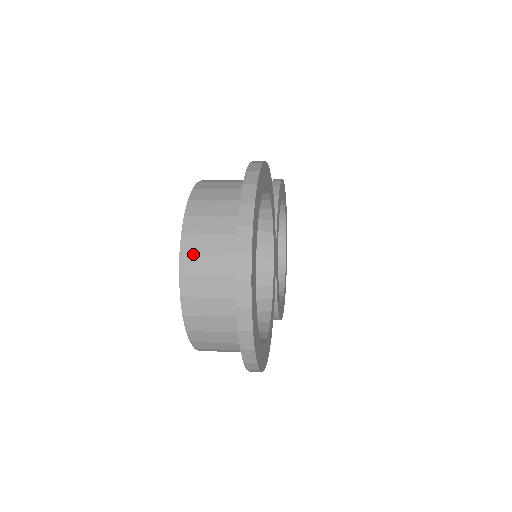
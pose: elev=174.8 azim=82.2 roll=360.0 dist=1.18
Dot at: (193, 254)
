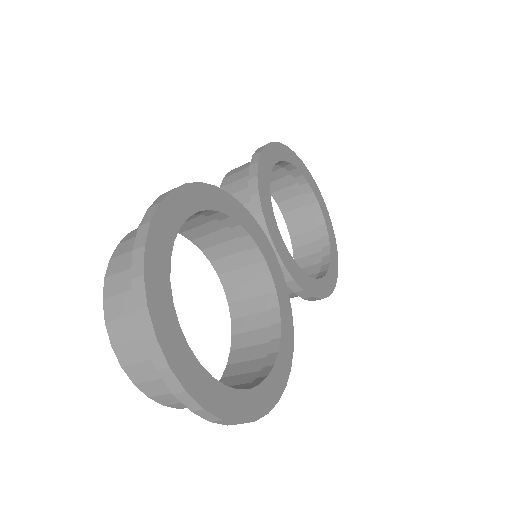
Dot at: (121, 342)
